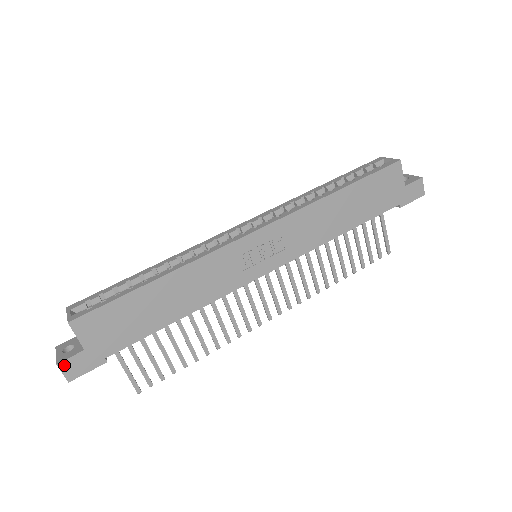
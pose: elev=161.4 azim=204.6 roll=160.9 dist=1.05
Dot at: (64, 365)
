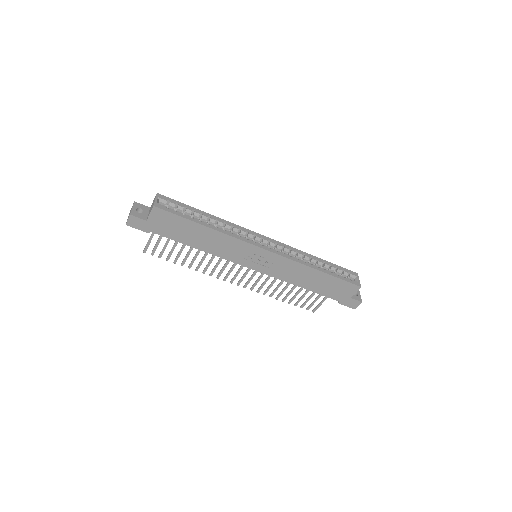
Dot at: (132, 218)
